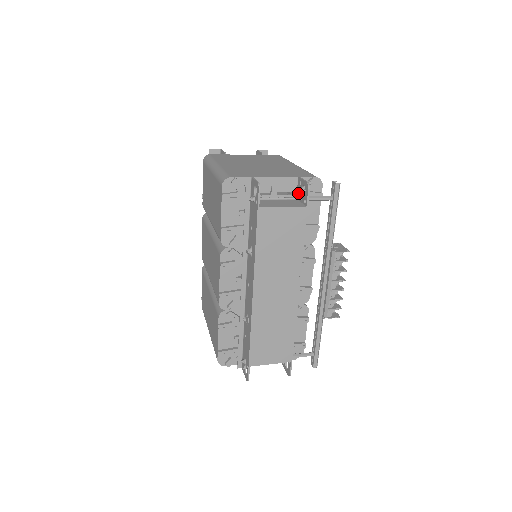
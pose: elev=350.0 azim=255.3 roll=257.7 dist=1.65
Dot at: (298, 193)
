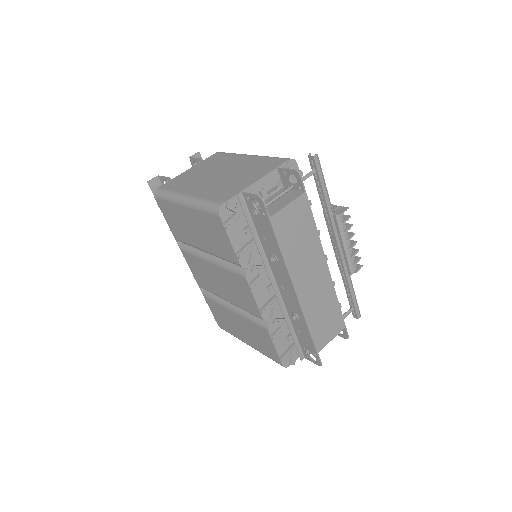
Dot at: (285, 183)
